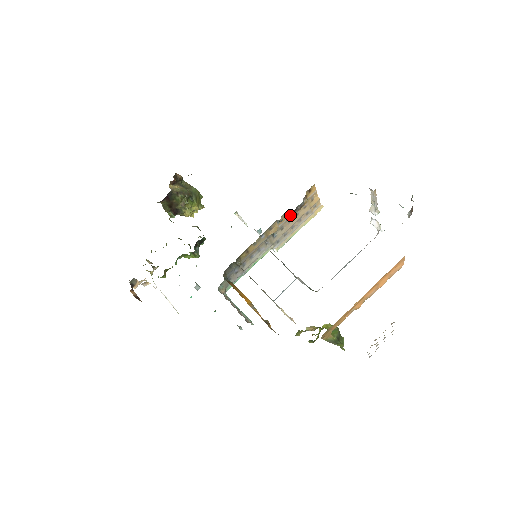
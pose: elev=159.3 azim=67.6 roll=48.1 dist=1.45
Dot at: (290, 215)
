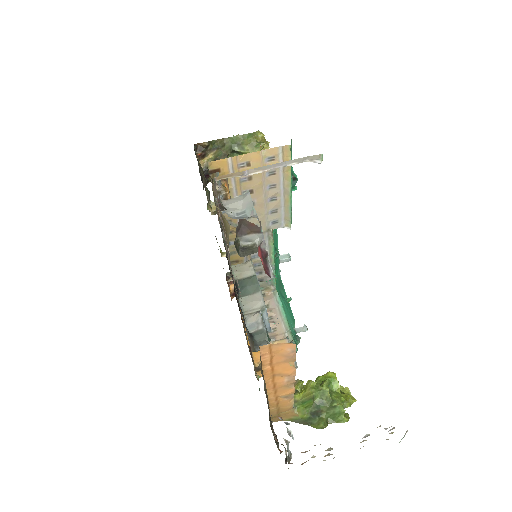
Dot at: occluded
